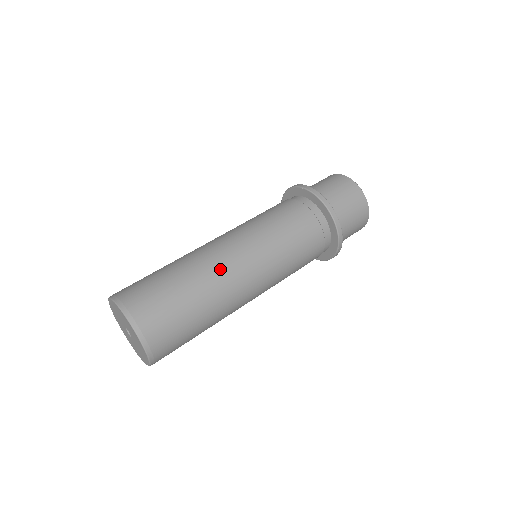
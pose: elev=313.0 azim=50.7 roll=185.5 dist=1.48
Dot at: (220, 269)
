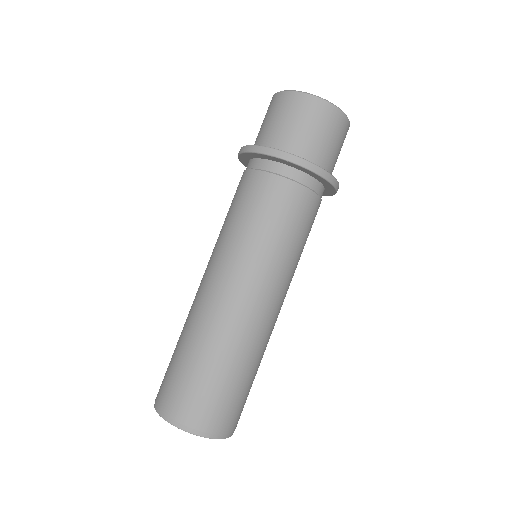
Dot at: (255, 328)
